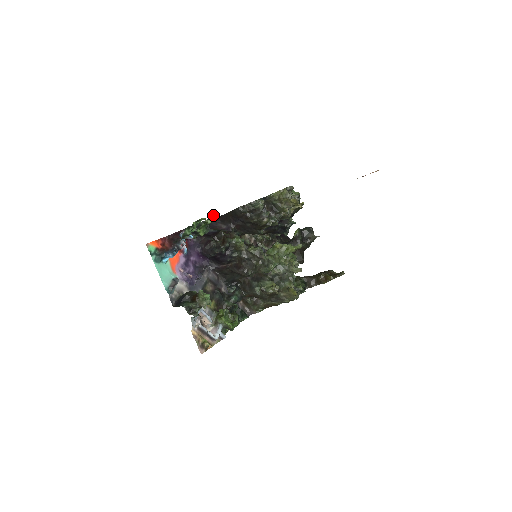
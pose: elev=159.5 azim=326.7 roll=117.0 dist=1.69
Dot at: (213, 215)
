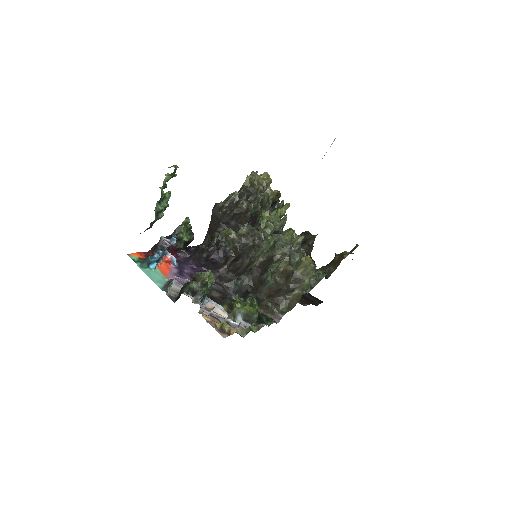
Dot at: (174, 165)
